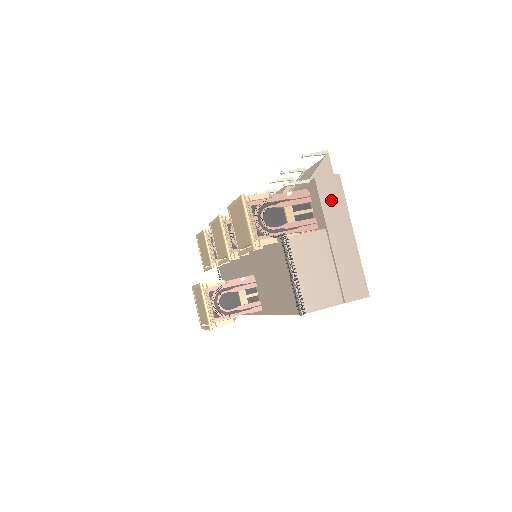
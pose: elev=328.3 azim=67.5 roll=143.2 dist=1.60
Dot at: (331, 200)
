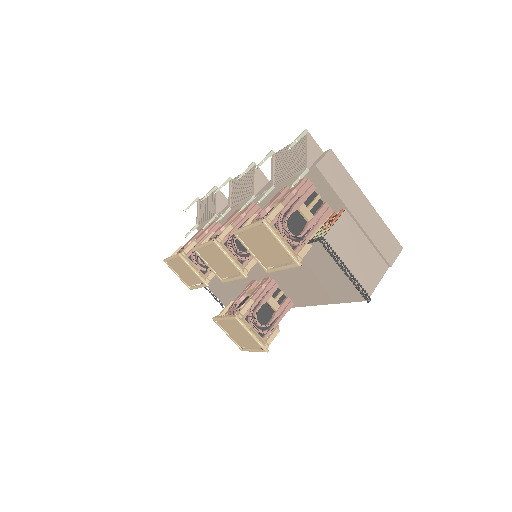
Dot at: (338, 179)
